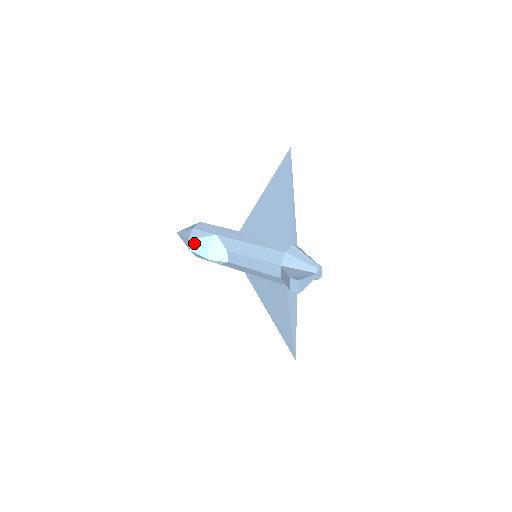
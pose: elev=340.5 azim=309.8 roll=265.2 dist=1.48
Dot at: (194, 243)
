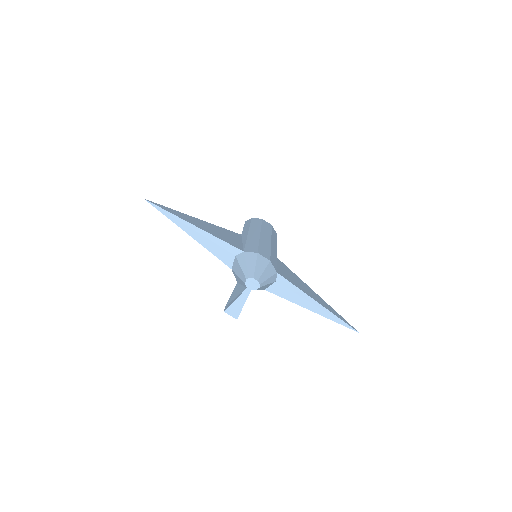
Dot at: occluded
